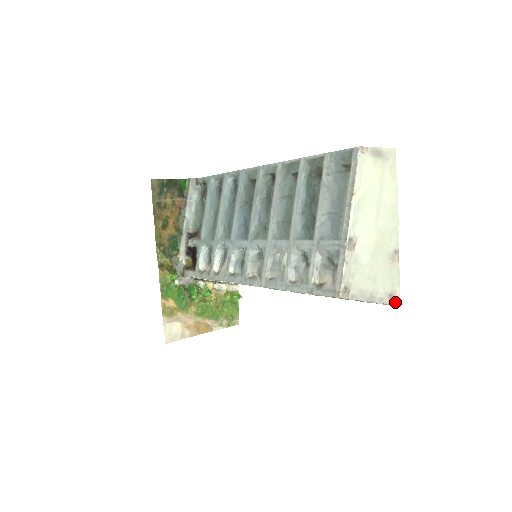
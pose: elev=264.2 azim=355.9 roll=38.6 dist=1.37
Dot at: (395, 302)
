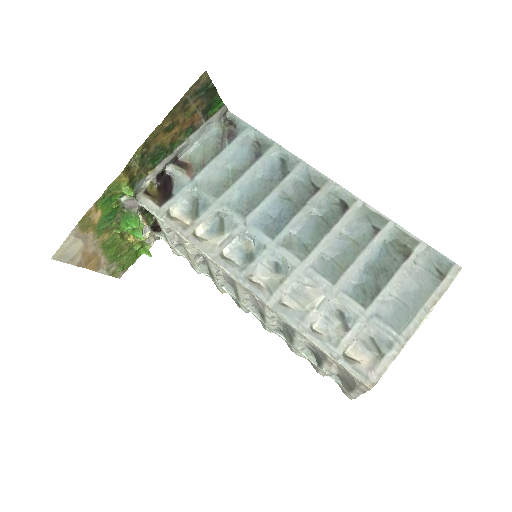
Dot at: occluded
